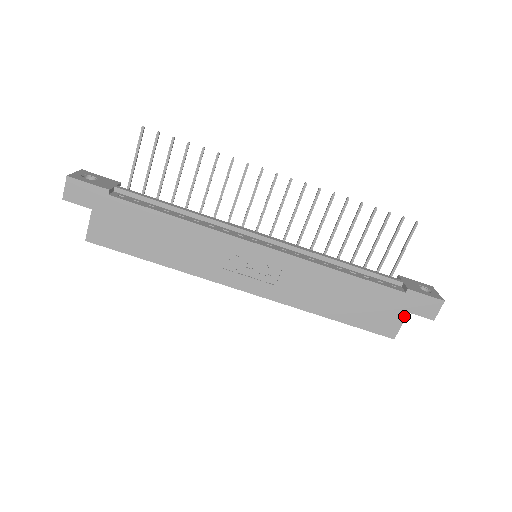
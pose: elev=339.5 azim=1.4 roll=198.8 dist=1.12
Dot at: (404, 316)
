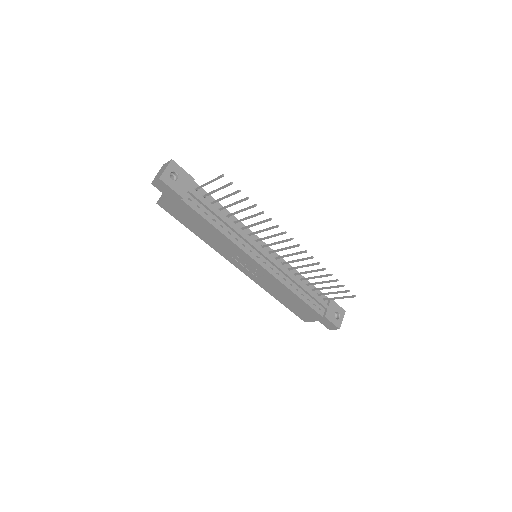
Dot at: occluded
